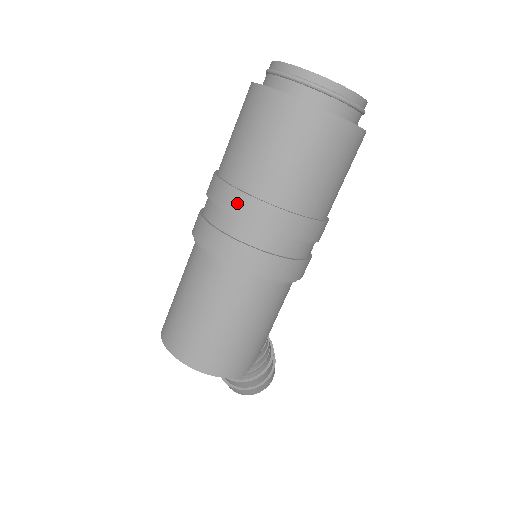
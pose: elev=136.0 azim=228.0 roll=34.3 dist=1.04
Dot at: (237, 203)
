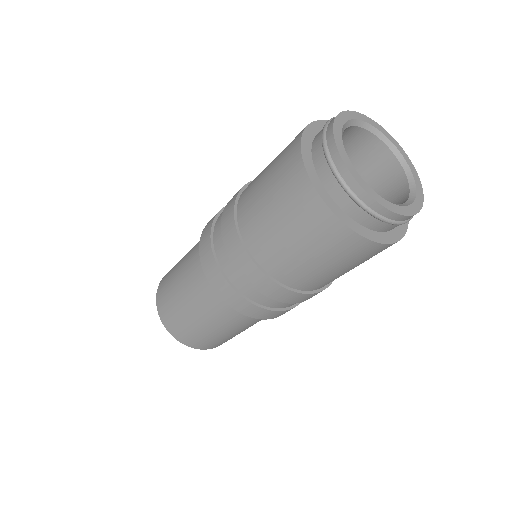
Dot at: (261, 283)
